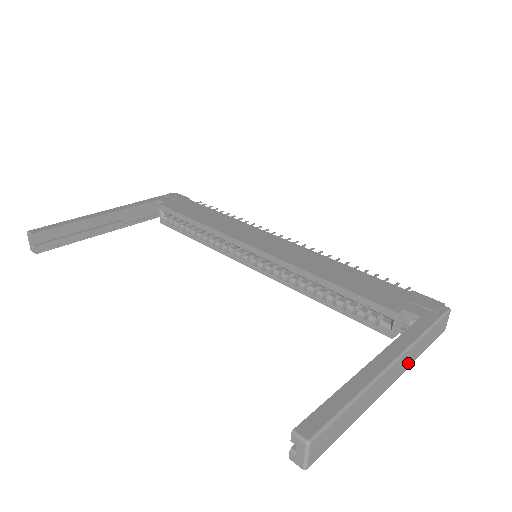
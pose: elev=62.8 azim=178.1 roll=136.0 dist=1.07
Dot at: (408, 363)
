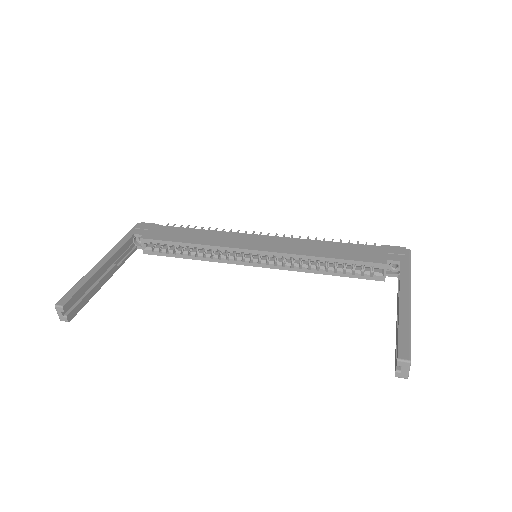
Dot at: occluded
